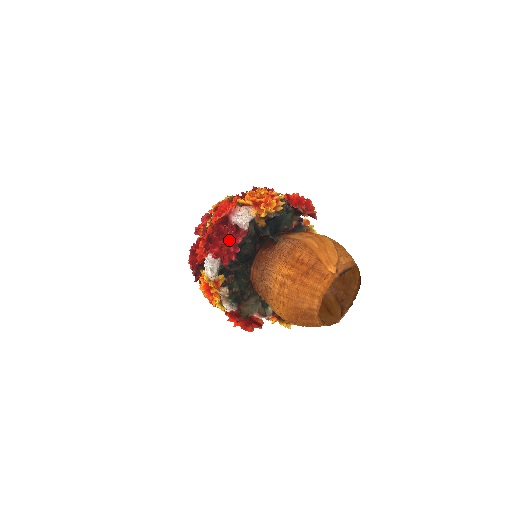
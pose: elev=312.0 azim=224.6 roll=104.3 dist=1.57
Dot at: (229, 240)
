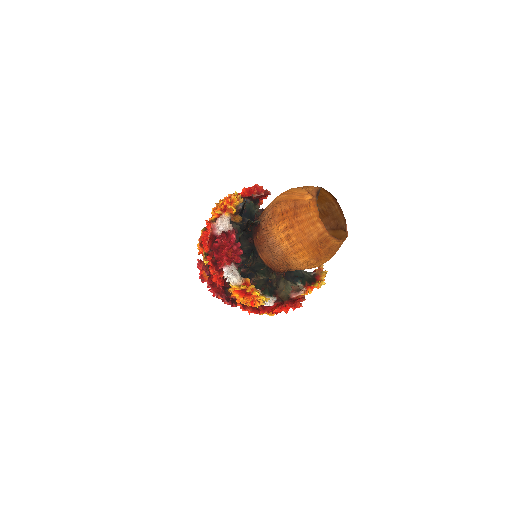
Dot at: (228, 246)
